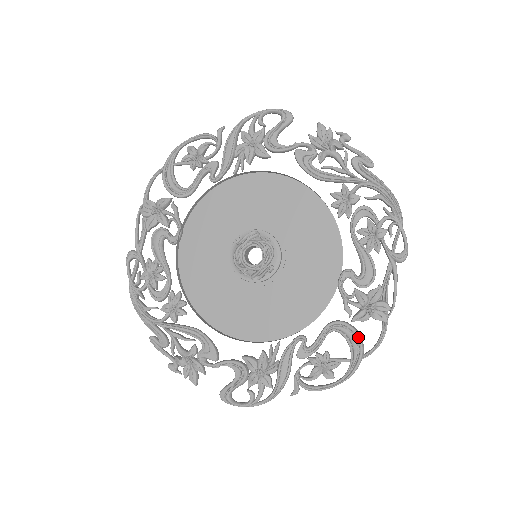
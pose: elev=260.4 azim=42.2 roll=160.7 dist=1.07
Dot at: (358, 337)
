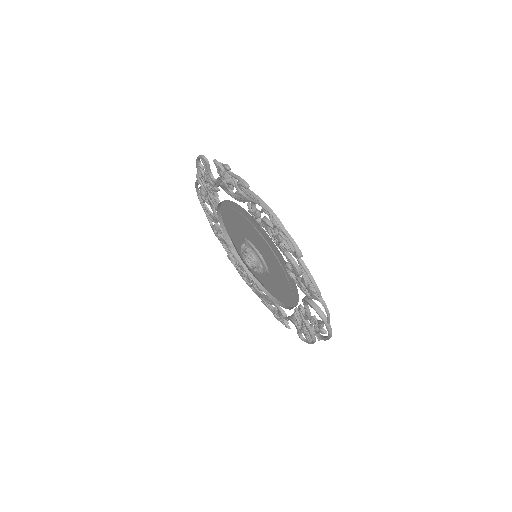
Dot at: (315, 310)
